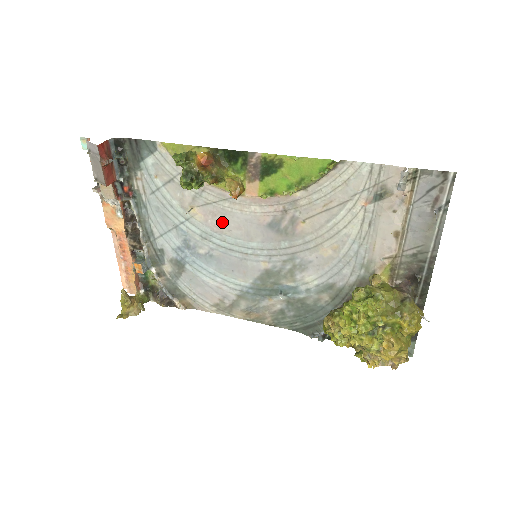
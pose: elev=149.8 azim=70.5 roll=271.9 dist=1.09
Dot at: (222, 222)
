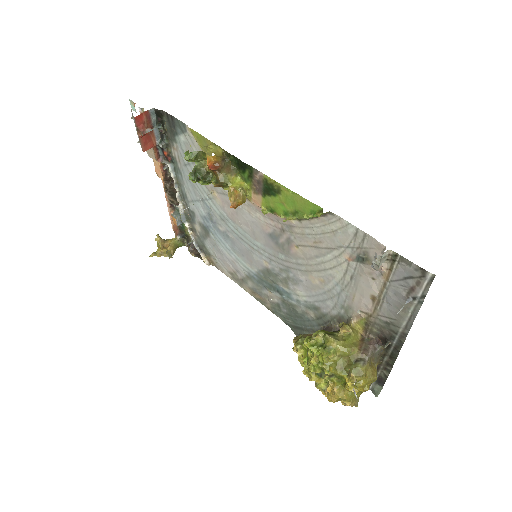
Dot at: (235, 214)
